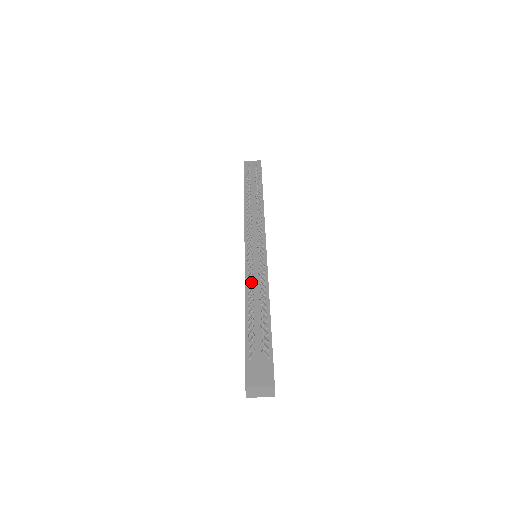
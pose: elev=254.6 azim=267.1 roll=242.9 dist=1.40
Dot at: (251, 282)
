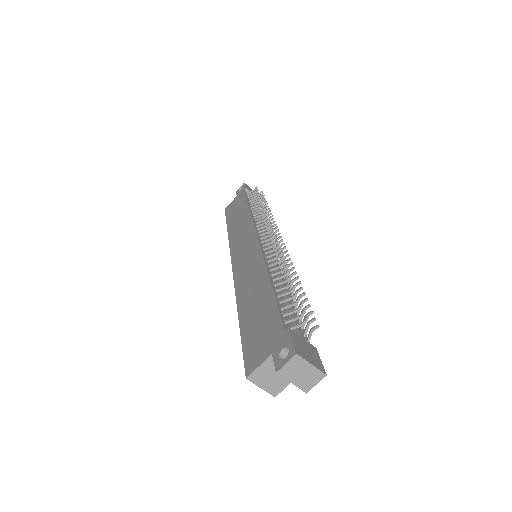
Dot at: occluded
